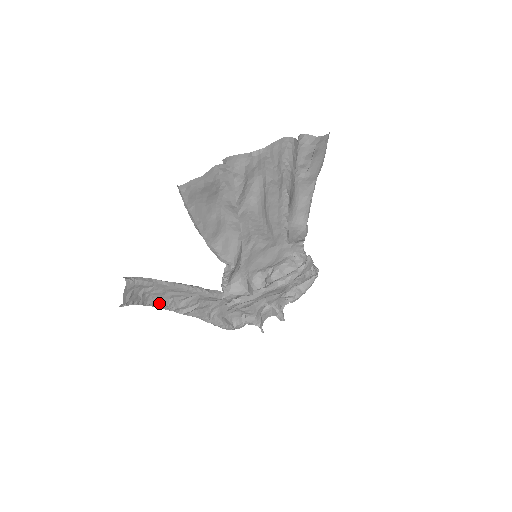
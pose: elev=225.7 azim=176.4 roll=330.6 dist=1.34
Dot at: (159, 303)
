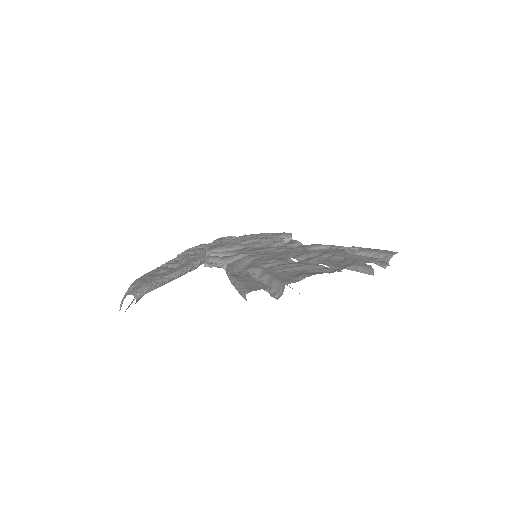
Dot at: occluded
